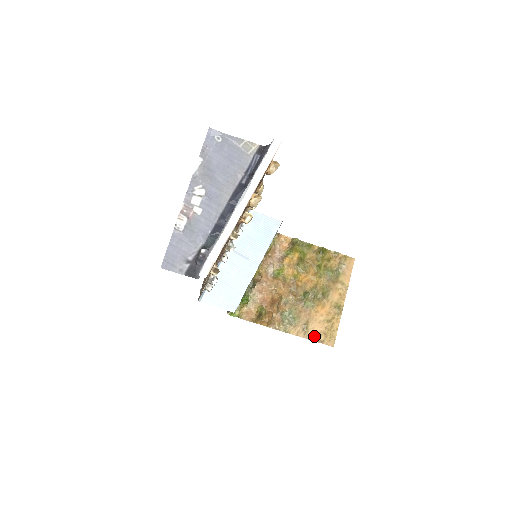
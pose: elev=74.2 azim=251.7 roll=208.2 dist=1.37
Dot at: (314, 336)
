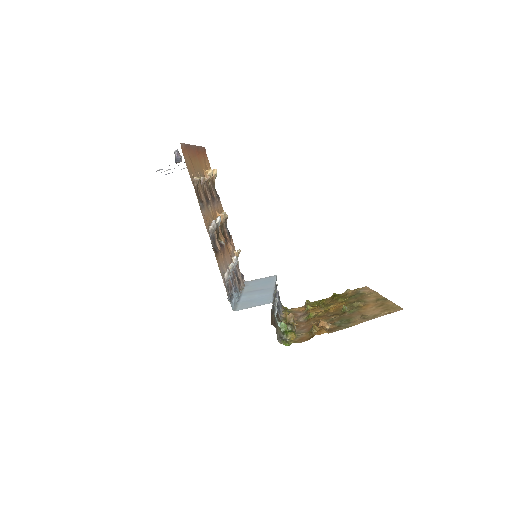
Dot at: (378, 315)
